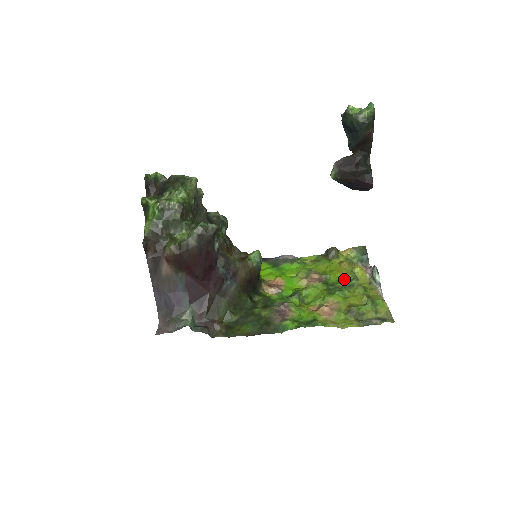
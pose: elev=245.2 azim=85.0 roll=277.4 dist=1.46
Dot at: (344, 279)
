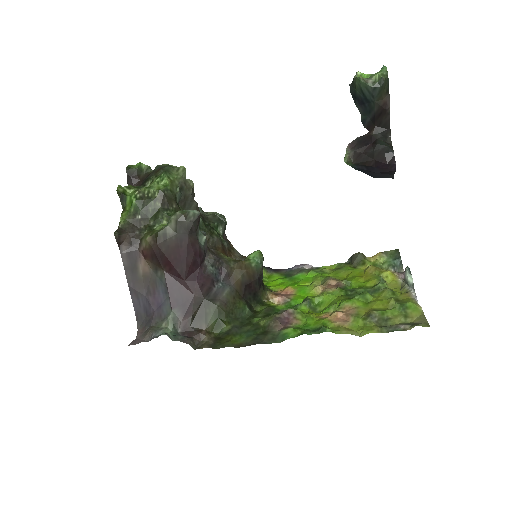
Dot at: (368, 284)
